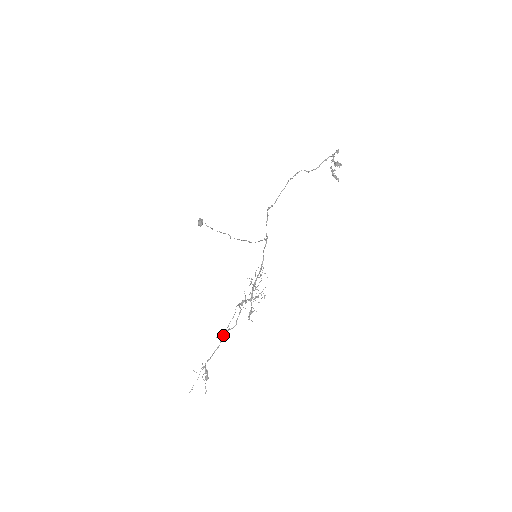
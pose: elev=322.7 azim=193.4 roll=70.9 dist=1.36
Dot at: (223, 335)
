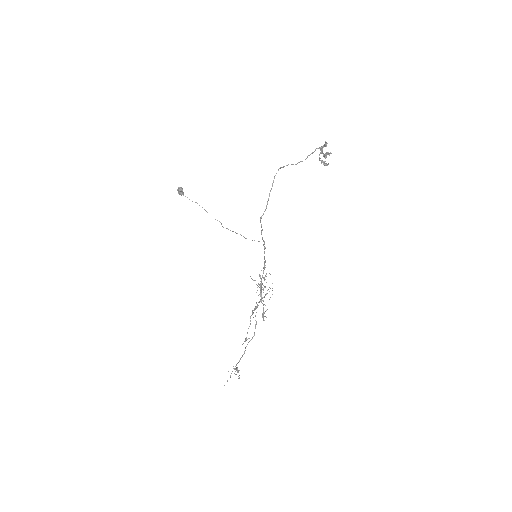
Dot at: occluded
